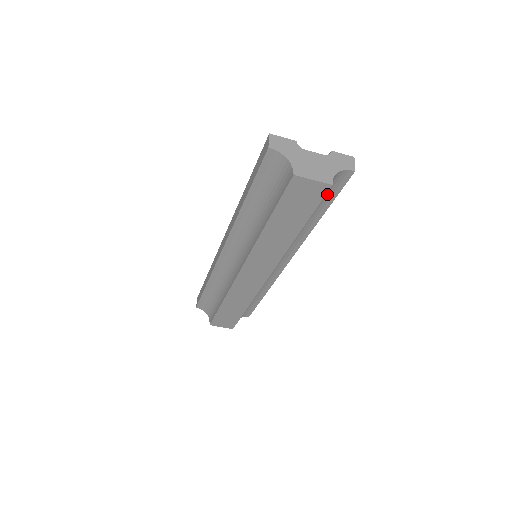
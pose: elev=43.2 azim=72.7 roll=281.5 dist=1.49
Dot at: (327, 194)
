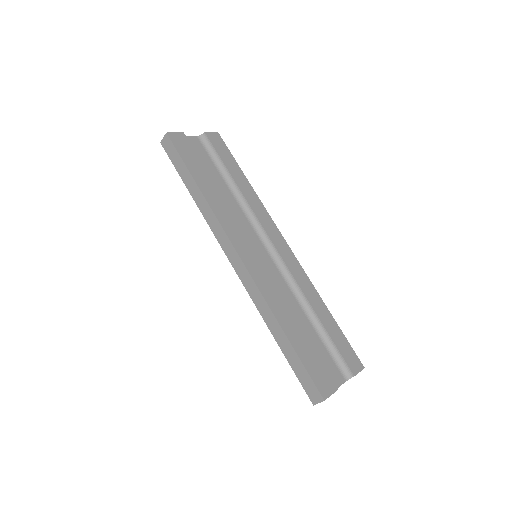
Dot at: occluded
